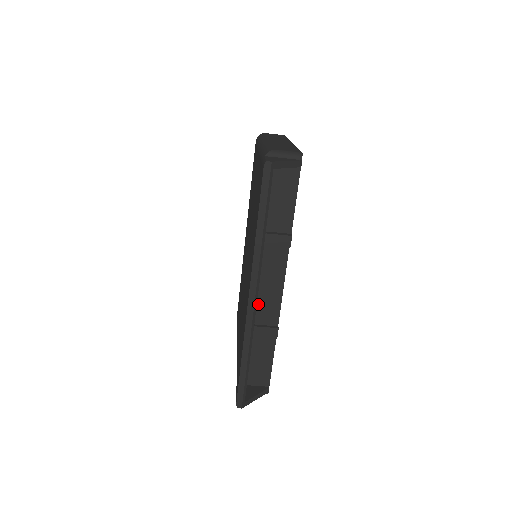
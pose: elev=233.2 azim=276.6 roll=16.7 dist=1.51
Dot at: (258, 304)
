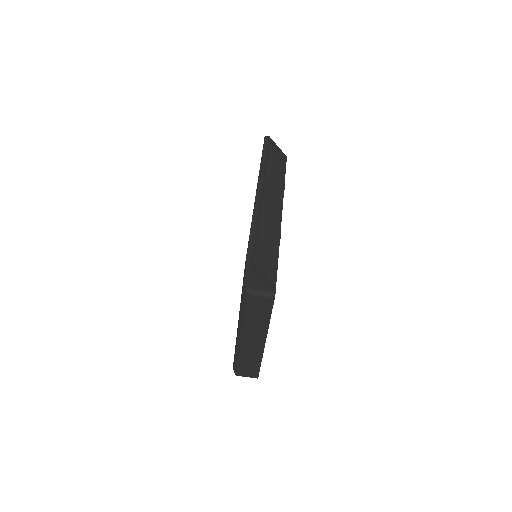
Dot at: (262, 223)
